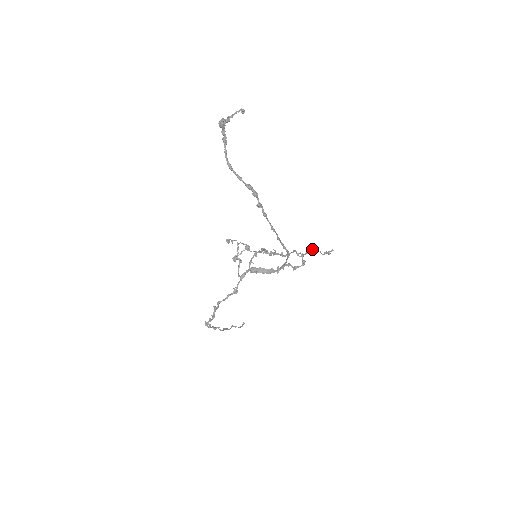
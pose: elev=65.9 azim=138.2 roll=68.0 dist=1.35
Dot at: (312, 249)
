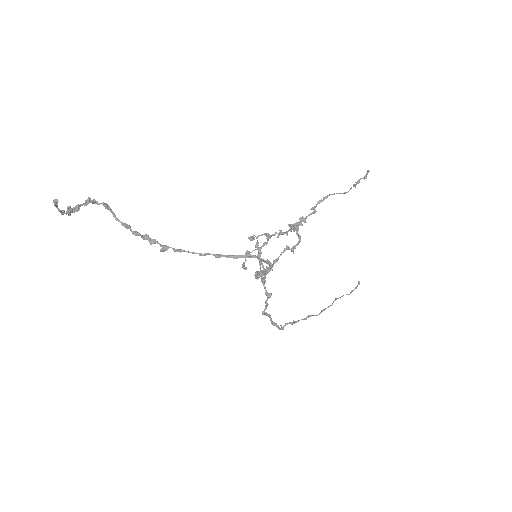
Dot at: (322, 201)
